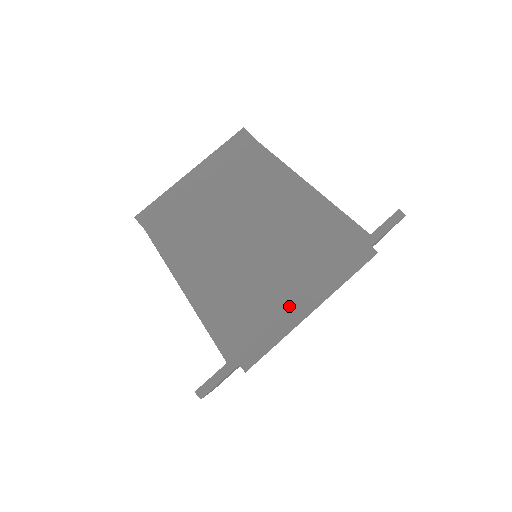
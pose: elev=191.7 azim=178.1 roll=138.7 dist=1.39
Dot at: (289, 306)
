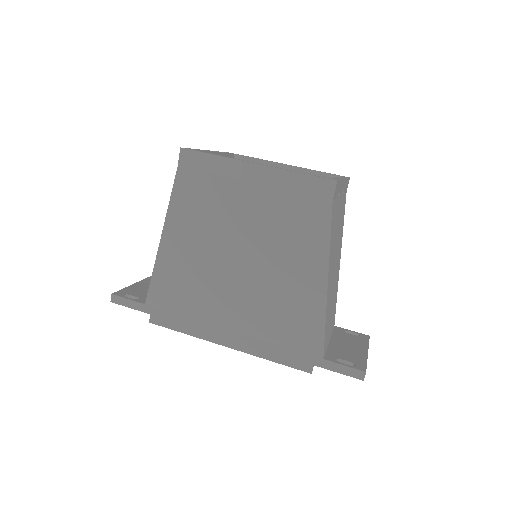
Dot at: (217, 325)
